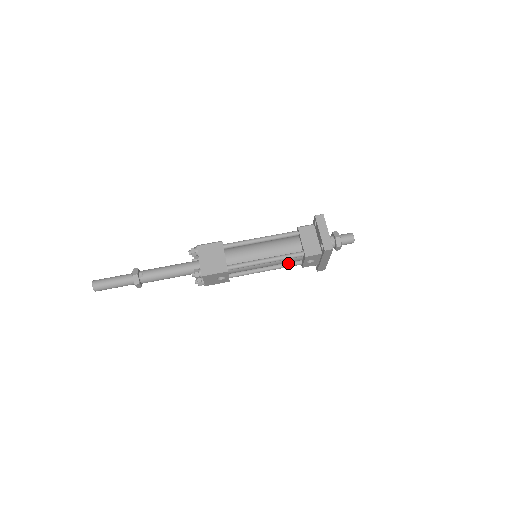
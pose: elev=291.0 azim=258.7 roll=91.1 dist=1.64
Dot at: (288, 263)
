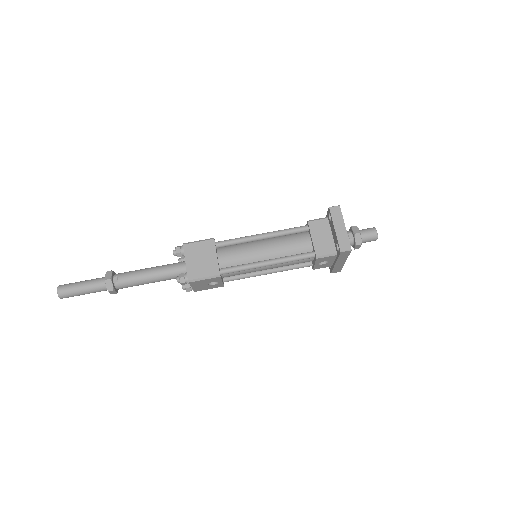
Dot at: (295, 264)
